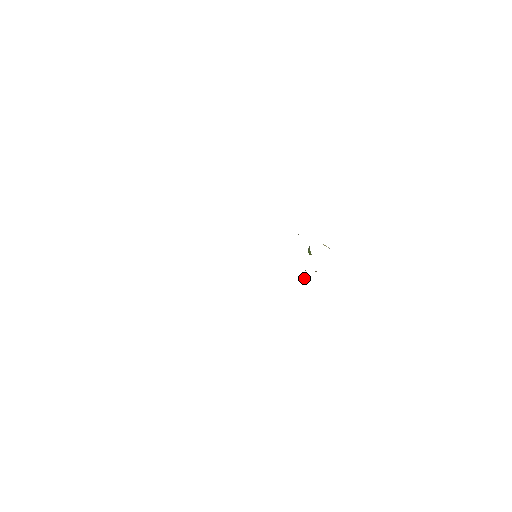
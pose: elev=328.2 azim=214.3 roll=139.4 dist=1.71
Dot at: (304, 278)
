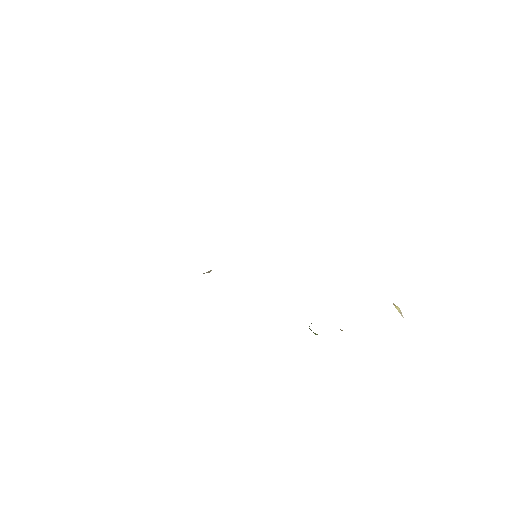
Dot at: occluded
